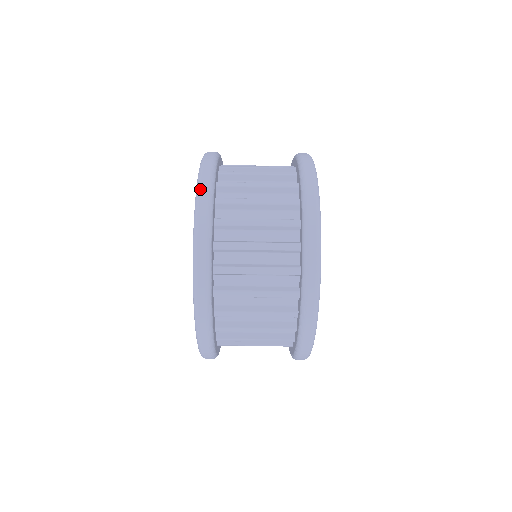
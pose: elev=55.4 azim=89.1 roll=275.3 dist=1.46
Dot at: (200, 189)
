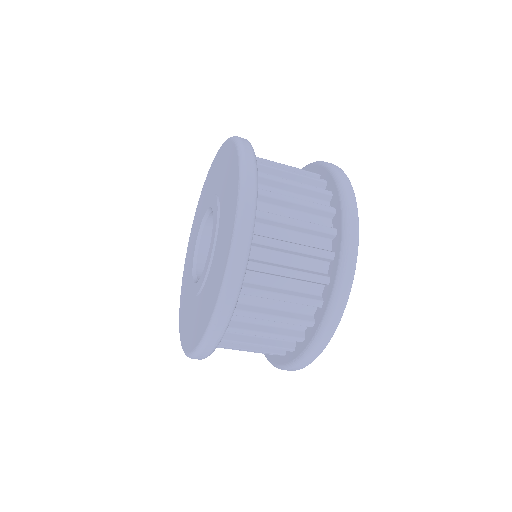
Dot at: (242, 142)
